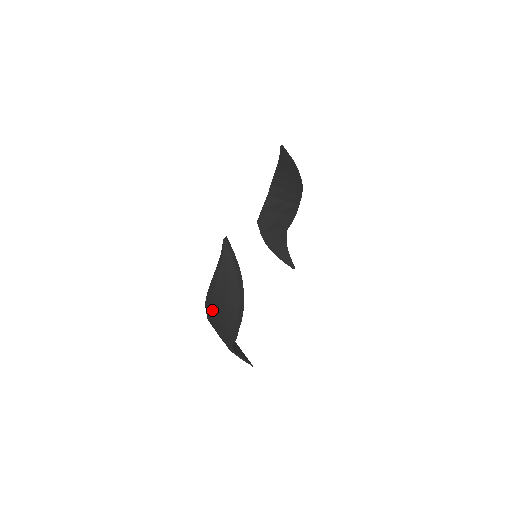
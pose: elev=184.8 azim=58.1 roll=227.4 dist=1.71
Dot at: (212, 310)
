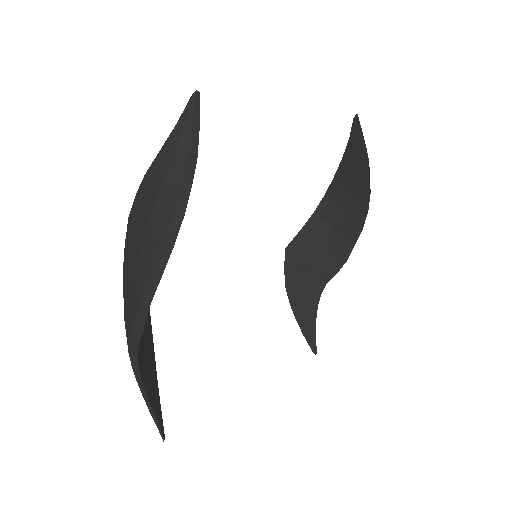
Dot at: (127, 248)
